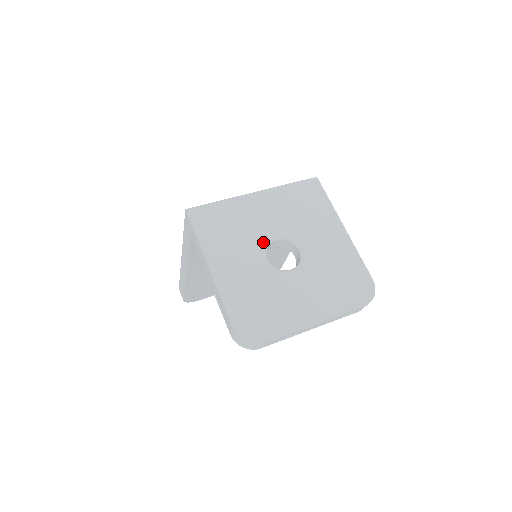
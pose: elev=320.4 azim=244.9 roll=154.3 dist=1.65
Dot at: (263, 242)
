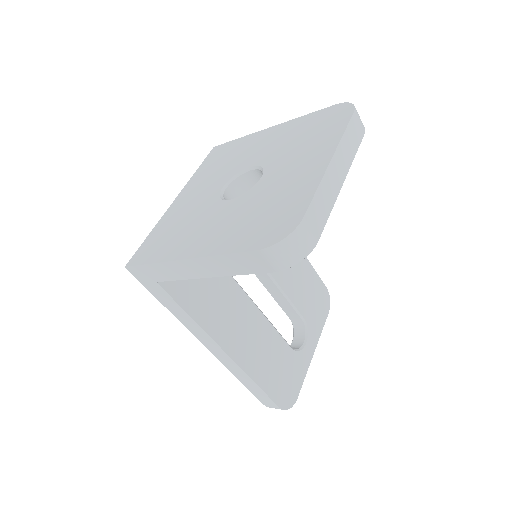
Dot at: (214, 200)
